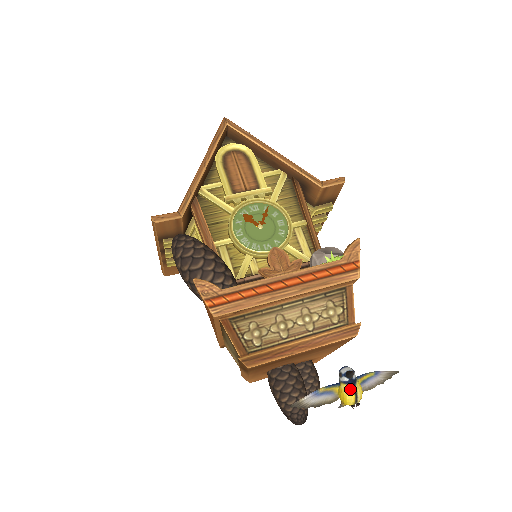
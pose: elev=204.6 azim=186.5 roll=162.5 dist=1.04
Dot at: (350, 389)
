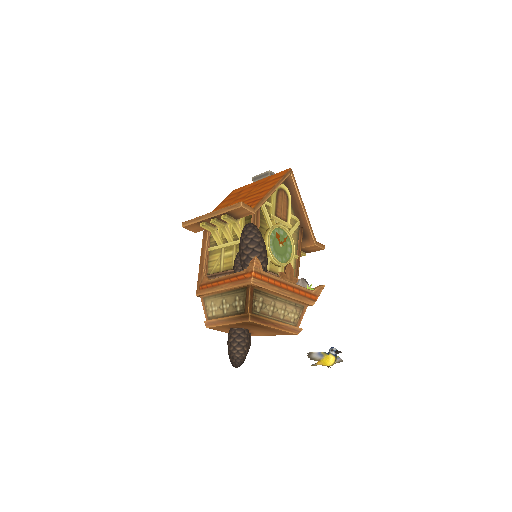
Dot at: (334, 358)
